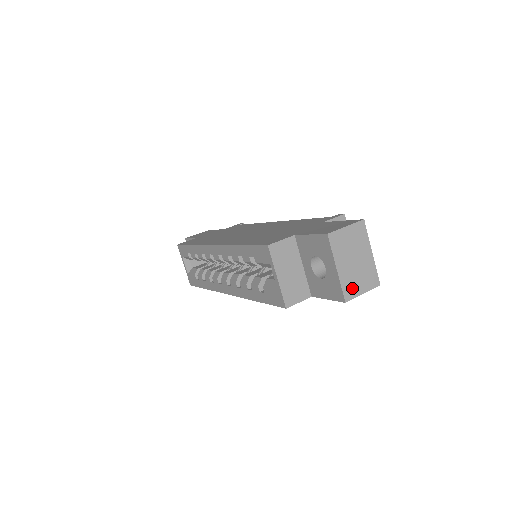
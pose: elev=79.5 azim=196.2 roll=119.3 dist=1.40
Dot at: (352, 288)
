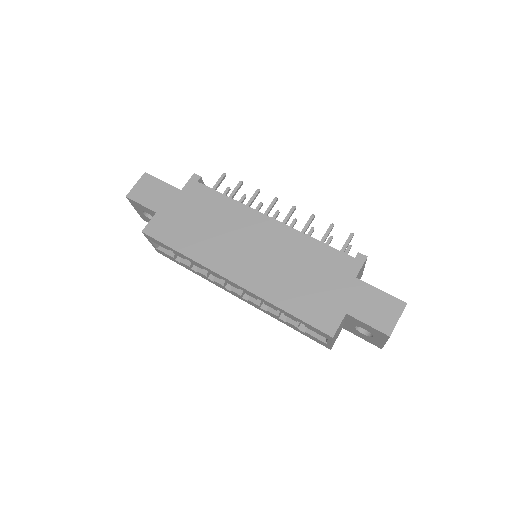
Dot at: occluded
